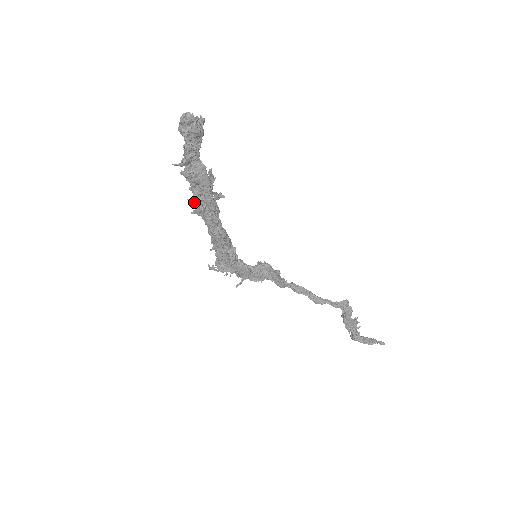
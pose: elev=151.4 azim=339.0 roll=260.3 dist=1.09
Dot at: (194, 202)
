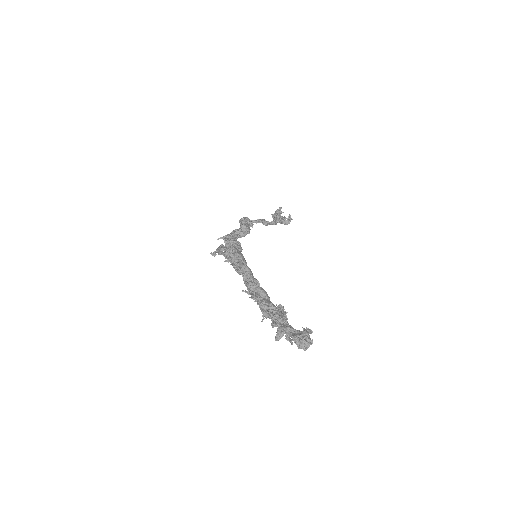
Dot at: (252, 297)
